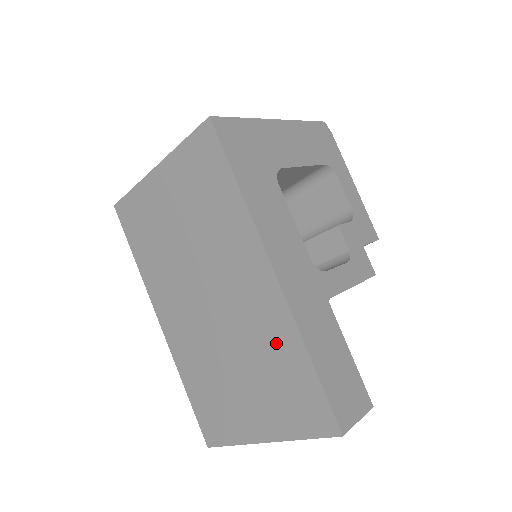
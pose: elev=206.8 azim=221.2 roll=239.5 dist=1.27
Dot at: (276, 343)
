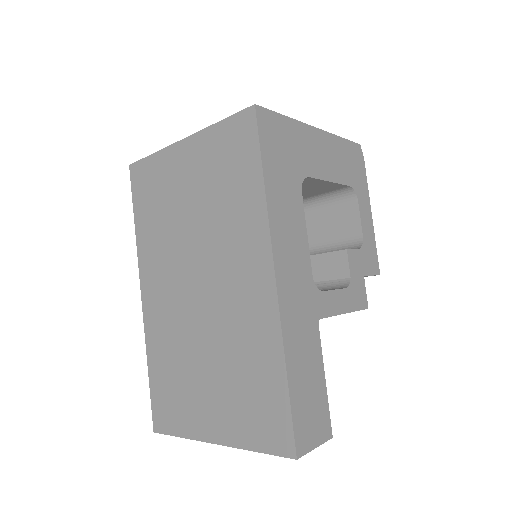
Dot at: (256, 348)
